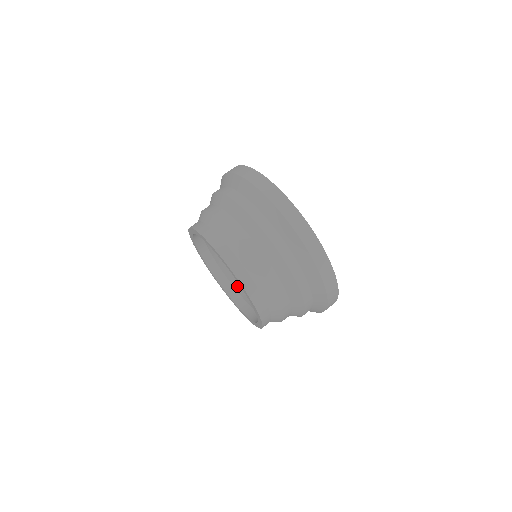
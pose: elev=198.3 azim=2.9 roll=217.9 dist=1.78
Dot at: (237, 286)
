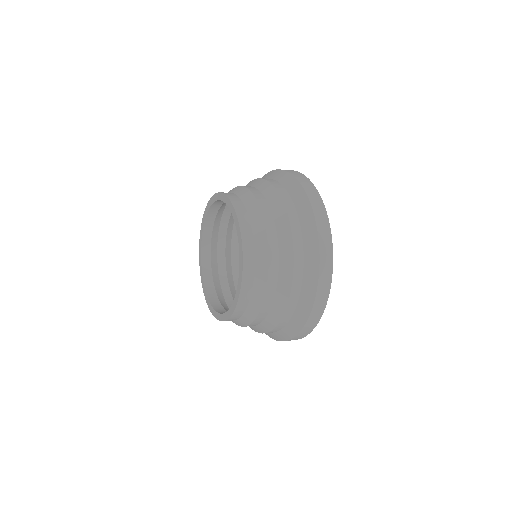
Dot at: occluded
